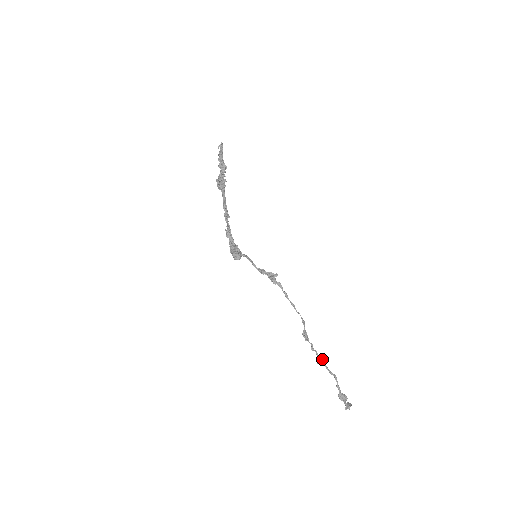
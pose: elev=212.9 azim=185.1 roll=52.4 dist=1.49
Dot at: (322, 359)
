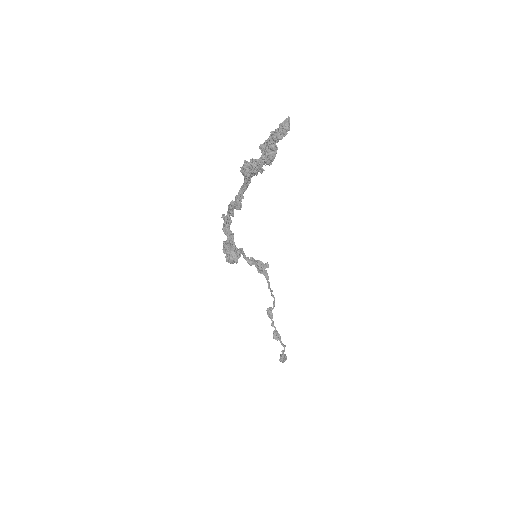
Dot at: (280, 337)
